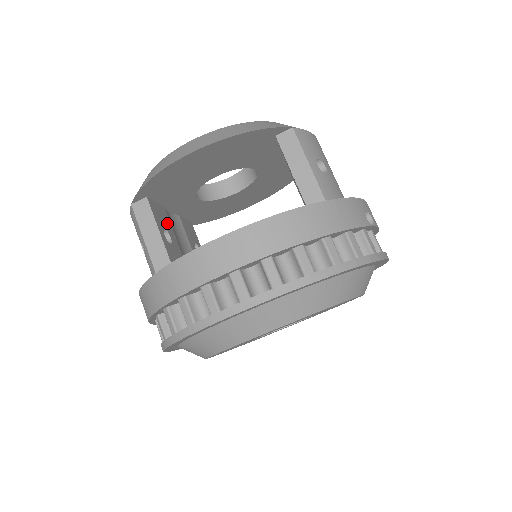
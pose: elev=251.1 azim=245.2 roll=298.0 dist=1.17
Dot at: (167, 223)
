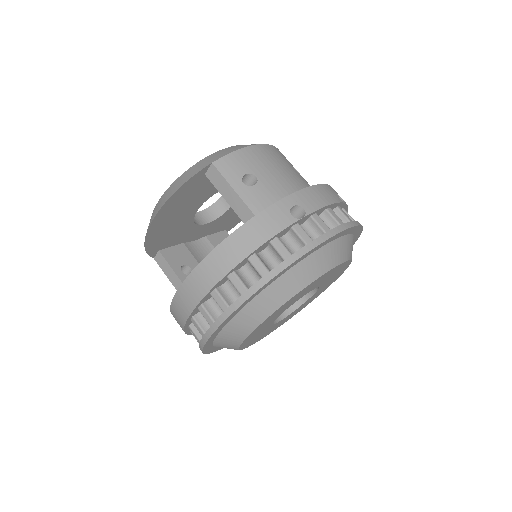
Dot at: (186, 257)
